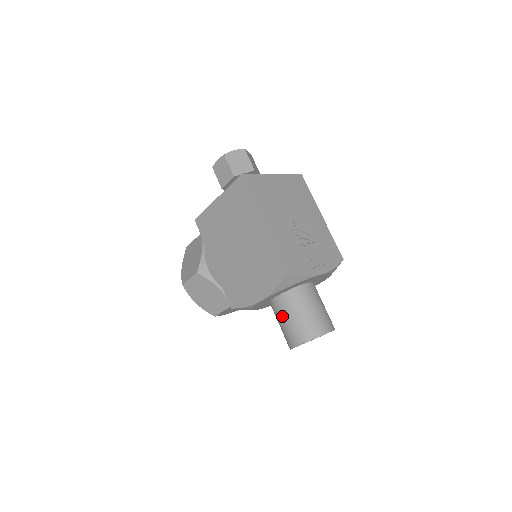
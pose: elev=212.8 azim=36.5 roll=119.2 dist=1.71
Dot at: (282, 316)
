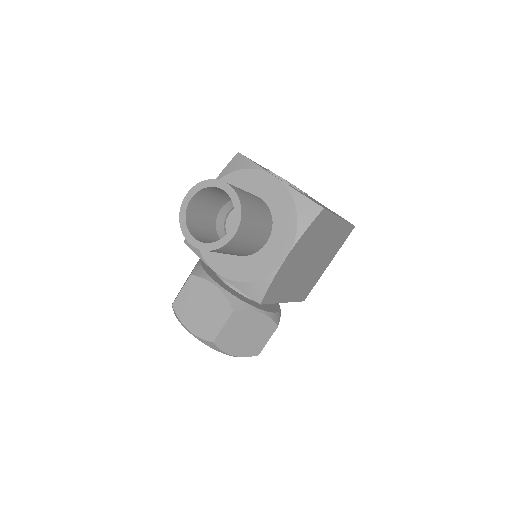
Dot at: occluded
